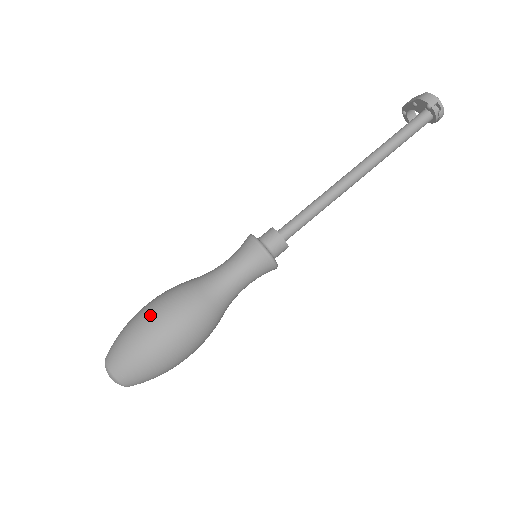
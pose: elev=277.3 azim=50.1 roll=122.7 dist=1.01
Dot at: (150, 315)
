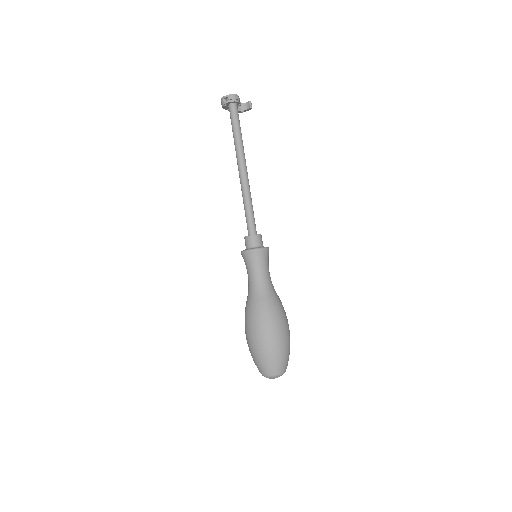
Dot at: occluded
